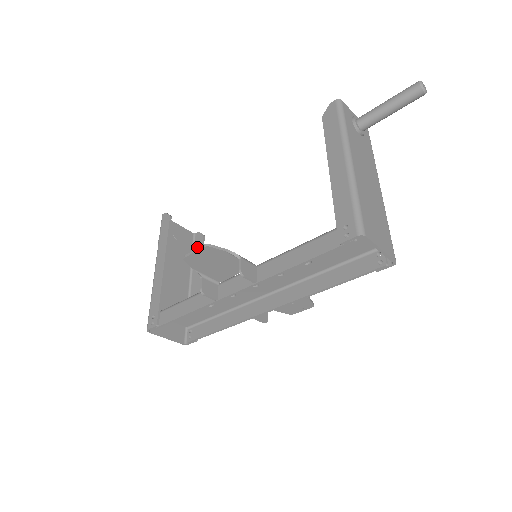
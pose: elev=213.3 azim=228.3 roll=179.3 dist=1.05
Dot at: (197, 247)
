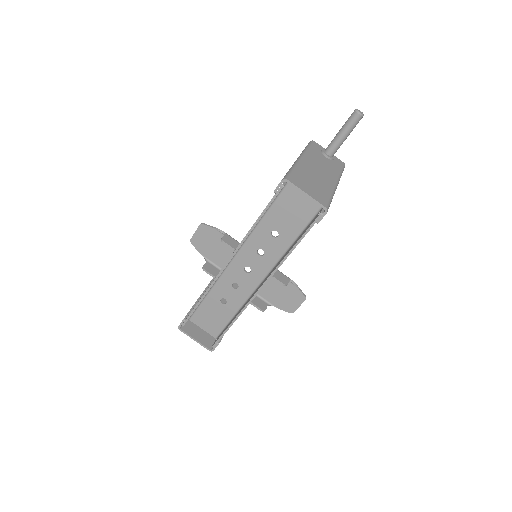
Dot at: occluded
